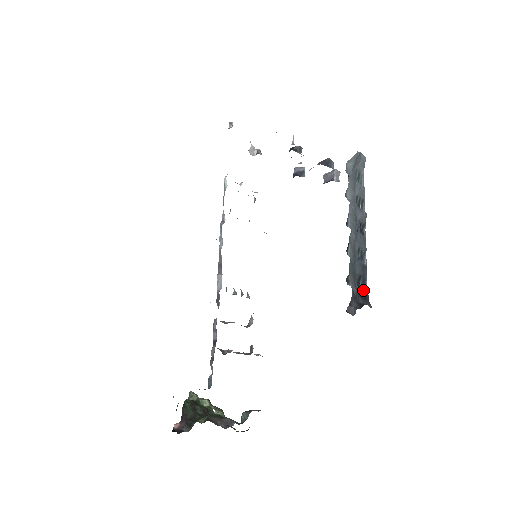
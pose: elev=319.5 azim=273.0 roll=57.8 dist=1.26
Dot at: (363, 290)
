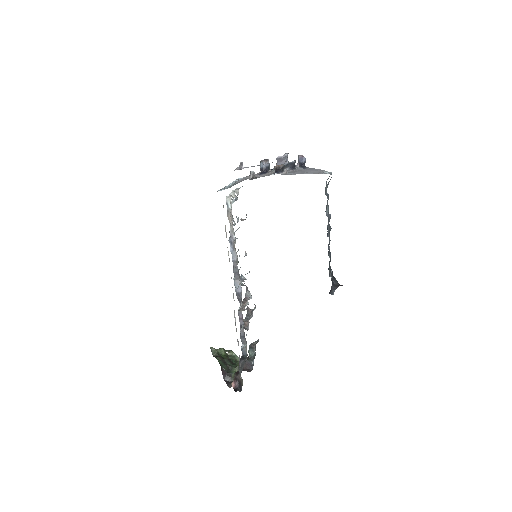
Dot at: (331, 271)
